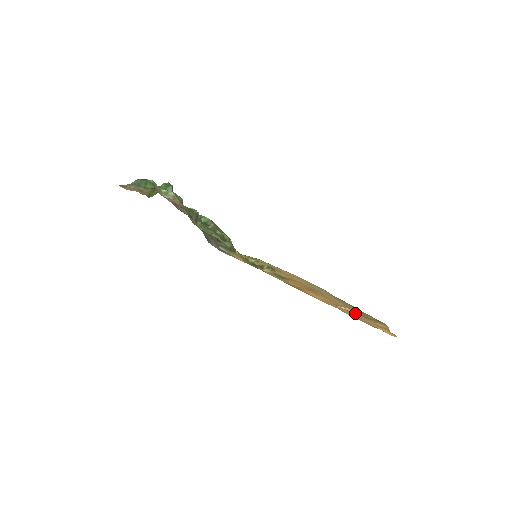
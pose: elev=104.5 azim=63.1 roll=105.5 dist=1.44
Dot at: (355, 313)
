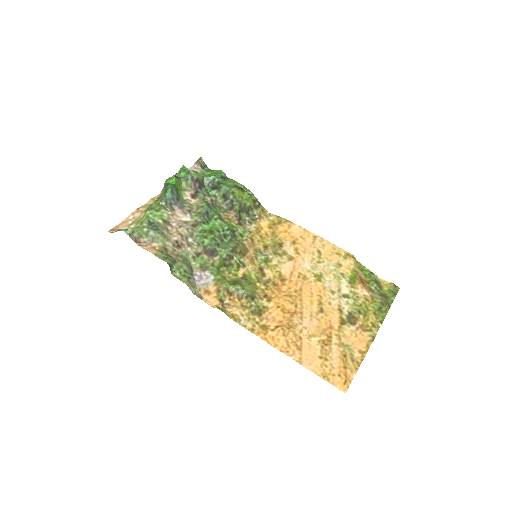
Dot at: (332, 340)
